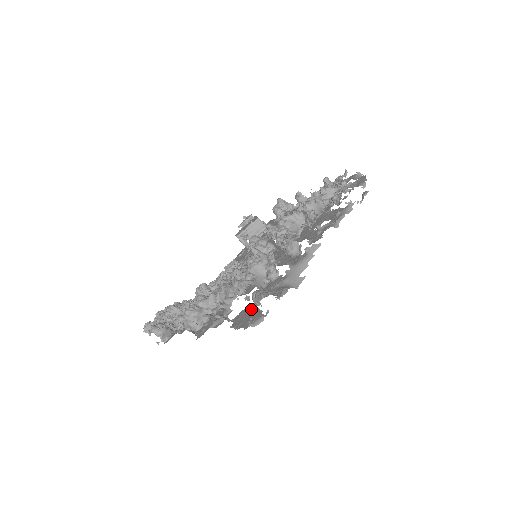
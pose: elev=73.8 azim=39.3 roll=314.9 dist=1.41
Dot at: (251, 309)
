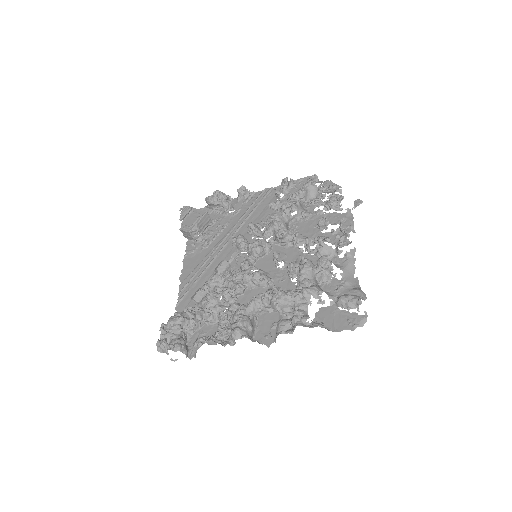
Dot at: (333, 312)
